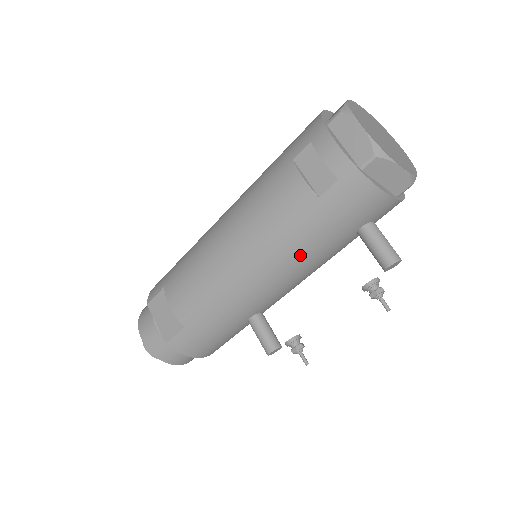
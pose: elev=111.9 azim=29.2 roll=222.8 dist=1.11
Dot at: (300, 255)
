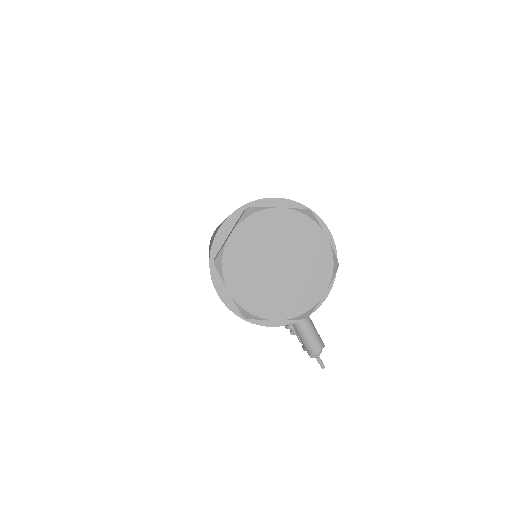
Dot at: occluded
